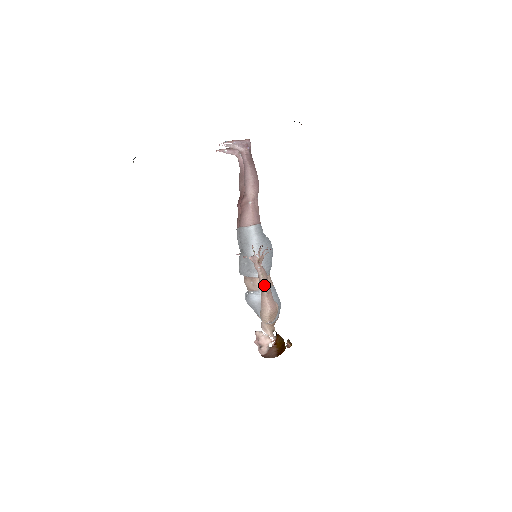
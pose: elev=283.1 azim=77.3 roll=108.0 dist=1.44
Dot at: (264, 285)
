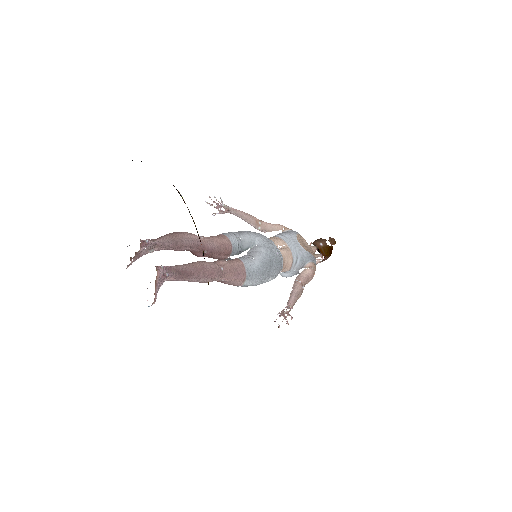
Dot at: (300, 296)
